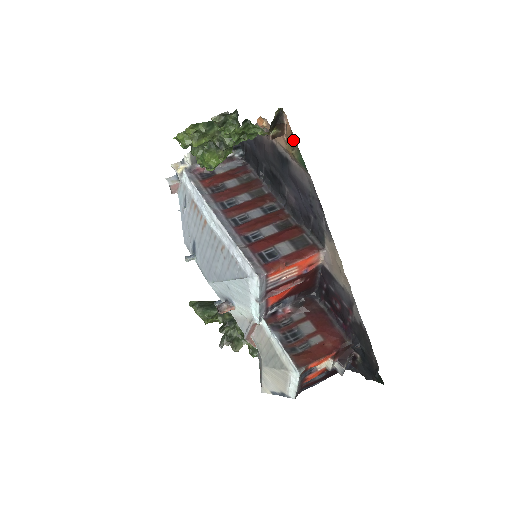
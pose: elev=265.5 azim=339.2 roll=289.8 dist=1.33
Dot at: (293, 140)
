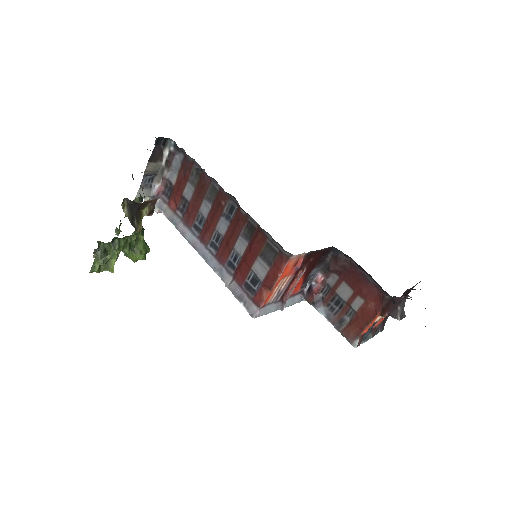
Dot at: occluded
